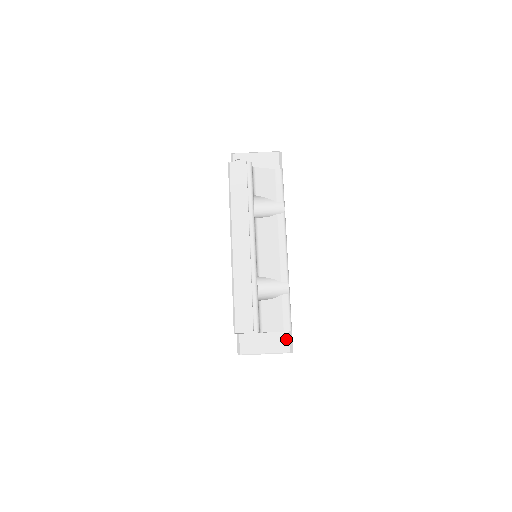
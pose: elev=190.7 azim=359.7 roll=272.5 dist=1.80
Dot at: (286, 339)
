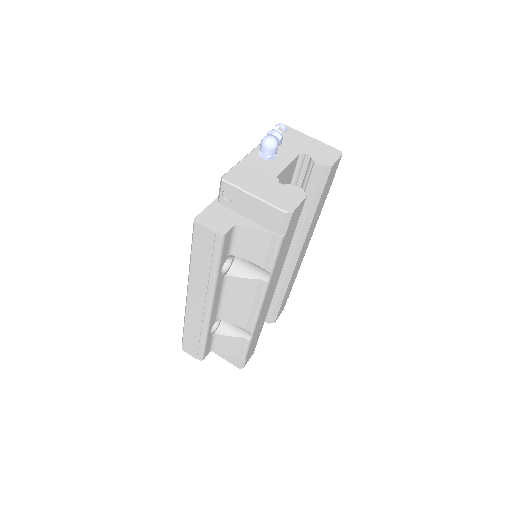
Dot at: (238, 360)
